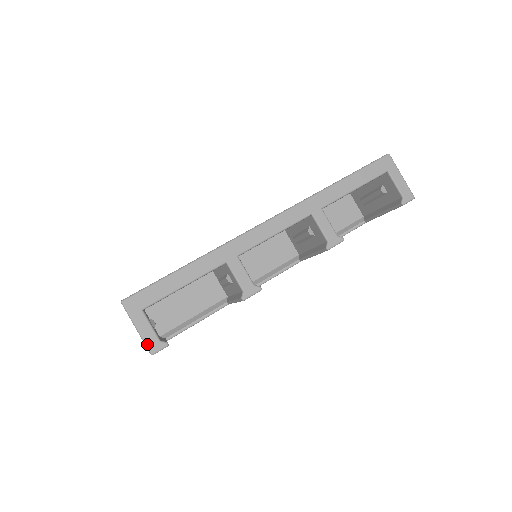
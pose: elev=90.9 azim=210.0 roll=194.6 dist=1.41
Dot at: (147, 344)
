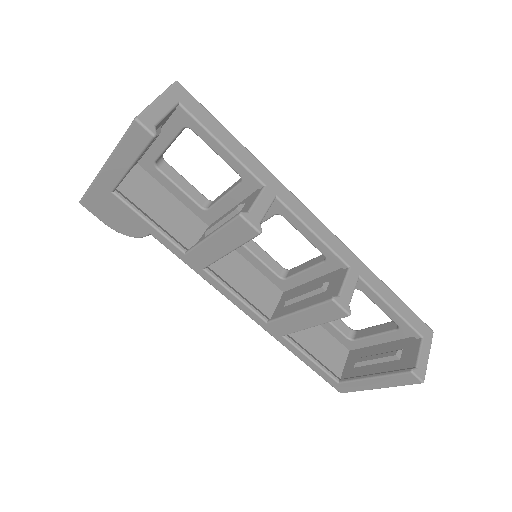
Dot at: (146, 111)
